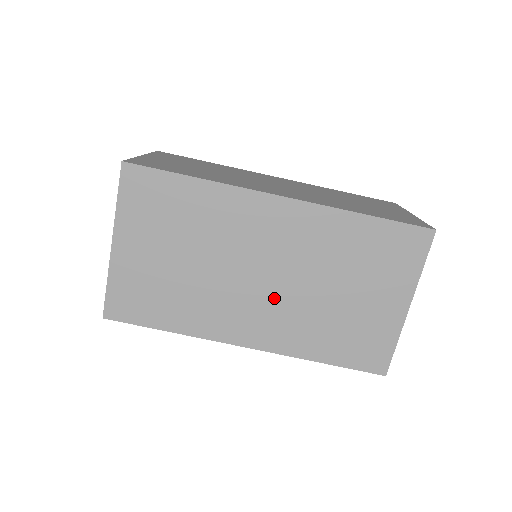
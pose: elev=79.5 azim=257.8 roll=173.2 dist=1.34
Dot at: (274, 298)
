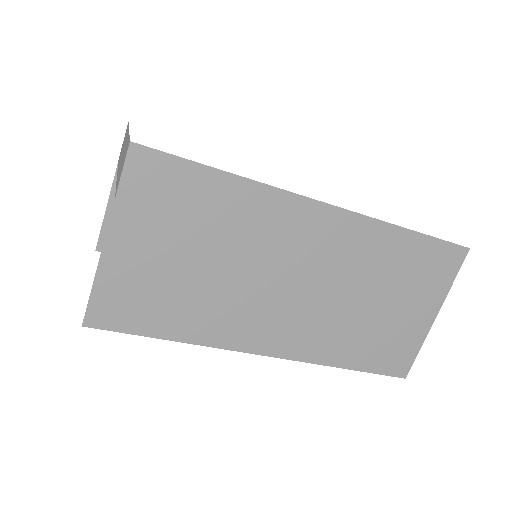
Dot at: occluded
